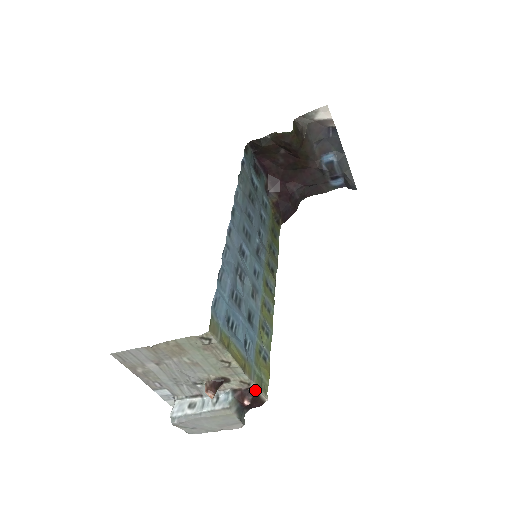
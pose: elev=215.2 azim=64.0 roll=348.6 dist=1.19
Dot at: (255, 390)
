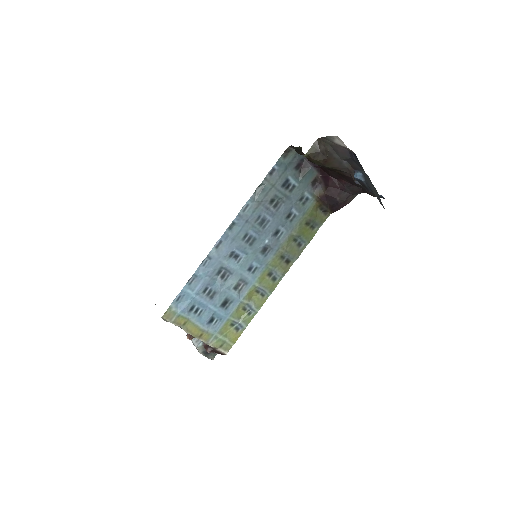
Dot at: (213, 348)
